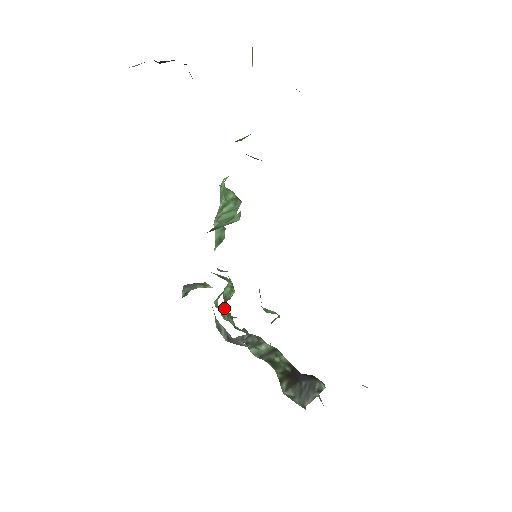
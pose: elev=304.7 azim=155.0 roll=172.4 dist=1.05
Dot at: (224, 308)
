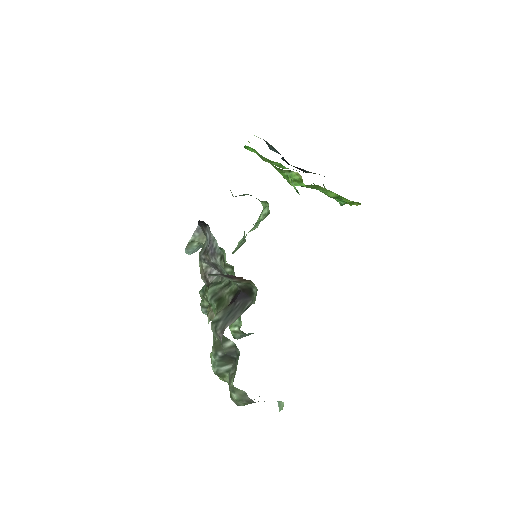
Dot at: occluded
